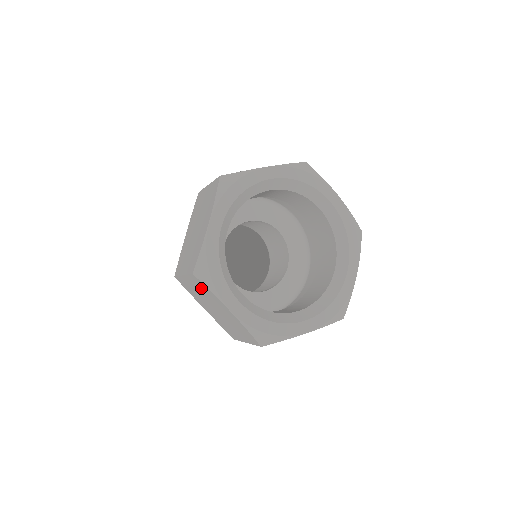
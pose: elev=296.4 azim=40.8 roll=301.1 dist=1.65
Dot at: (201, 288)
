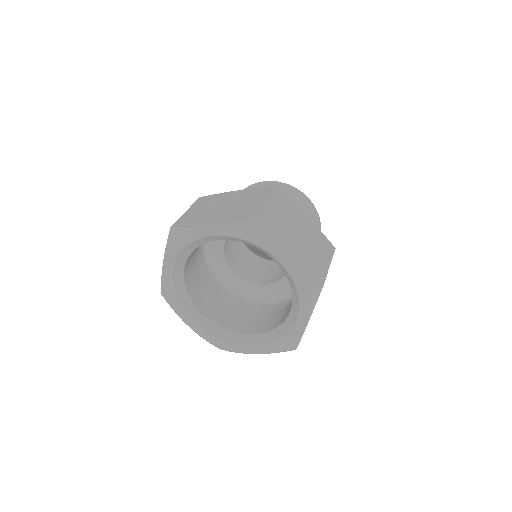
Dot at: occluded
